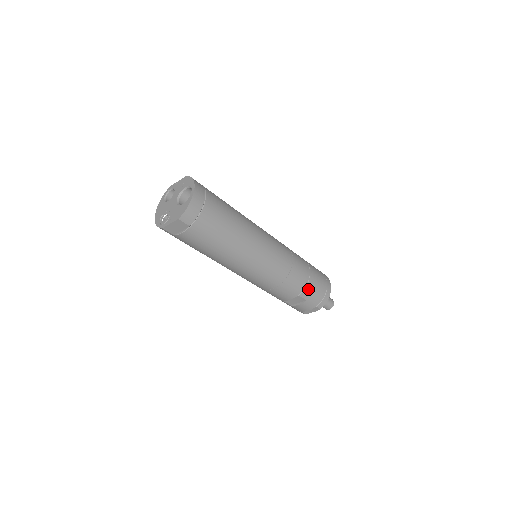
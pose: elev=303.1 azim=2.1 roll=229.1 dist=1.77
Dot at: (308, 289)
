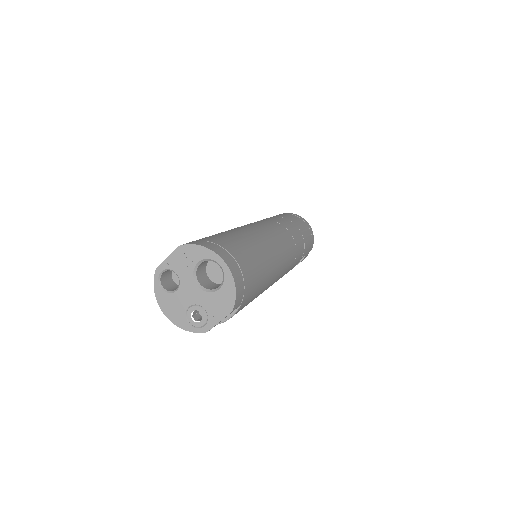
Dot at: (305, 245)
